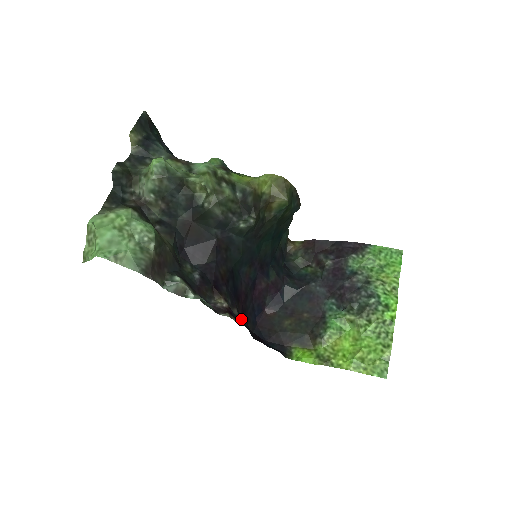
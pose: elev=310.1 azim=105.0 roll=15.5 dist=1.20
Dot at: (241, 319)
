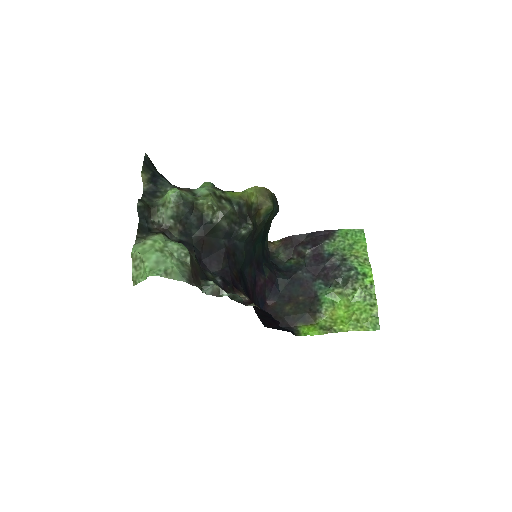
Dot at: (255, 311)
